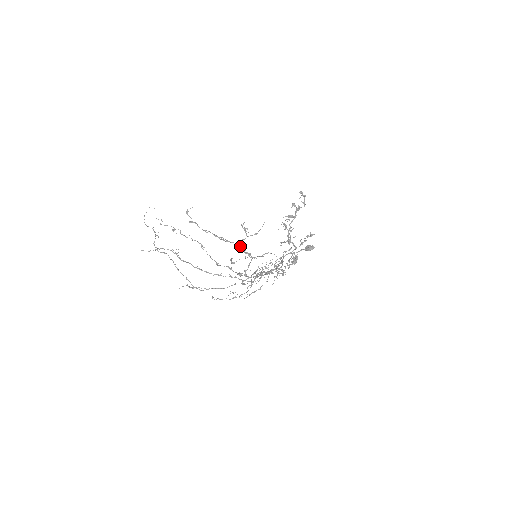
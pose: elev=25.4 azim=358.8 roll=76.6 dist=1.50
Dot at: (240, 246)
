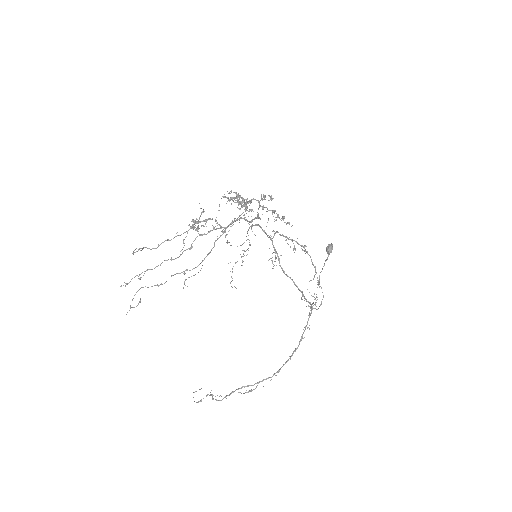
Dot at: (194, 223)
